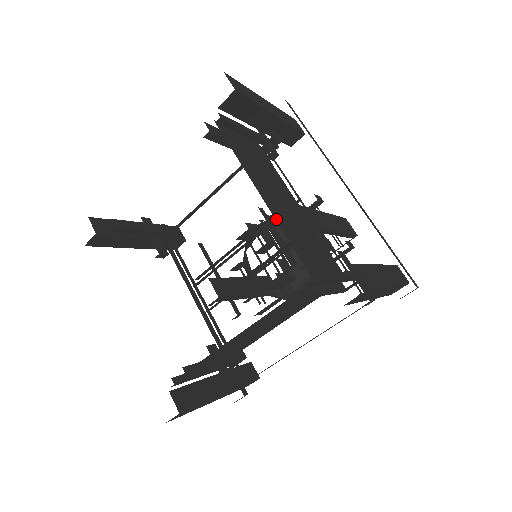
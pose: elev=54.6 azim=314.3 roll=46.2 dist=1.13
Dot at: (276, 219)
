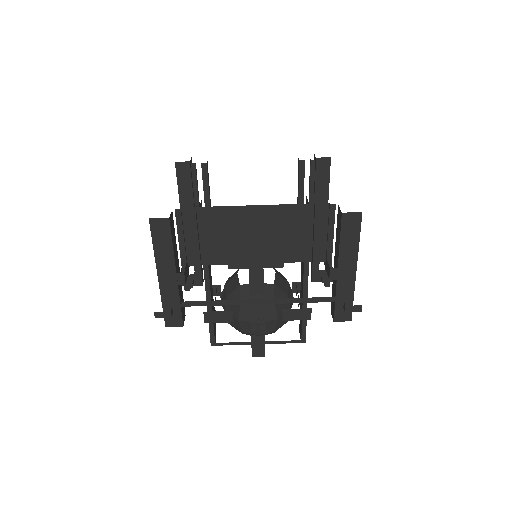
Dot at: occluded
